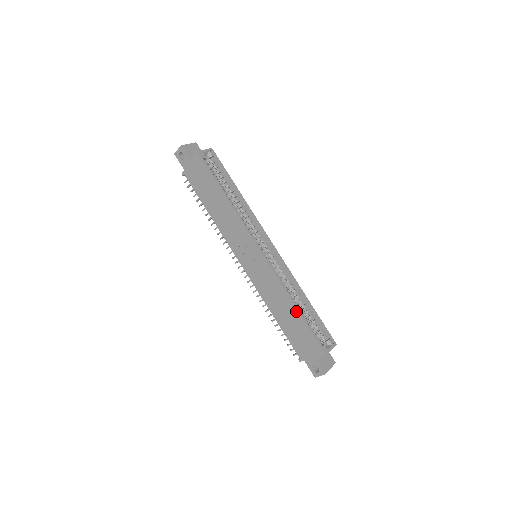
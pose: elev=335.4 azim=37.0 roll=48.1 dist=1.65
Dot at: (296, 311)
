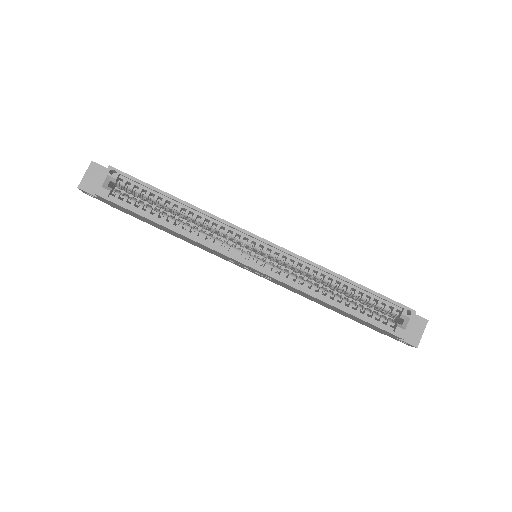
Dot at: (338, 309)
